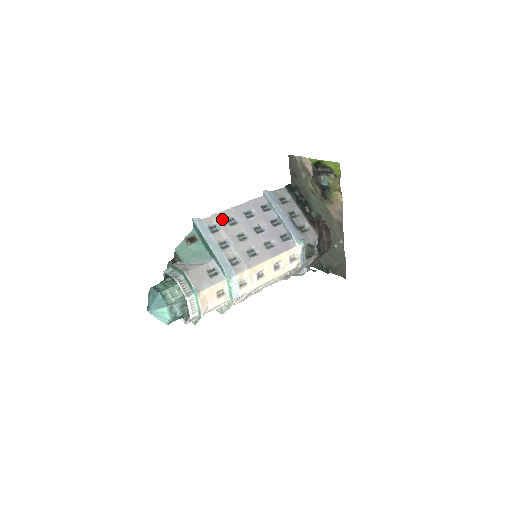
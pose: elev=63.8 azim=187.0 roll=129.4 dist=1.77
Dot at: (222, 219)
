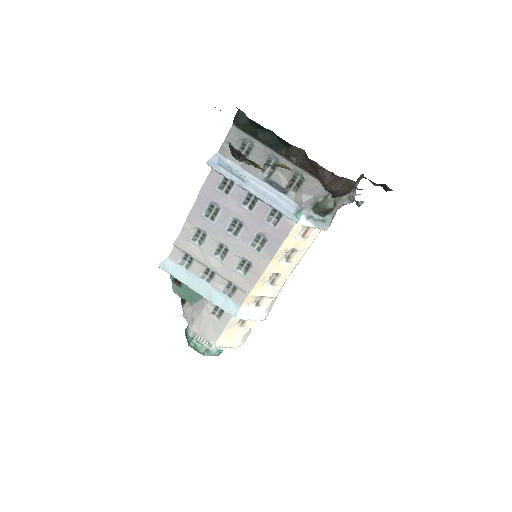
Dot at: (186, 243)
